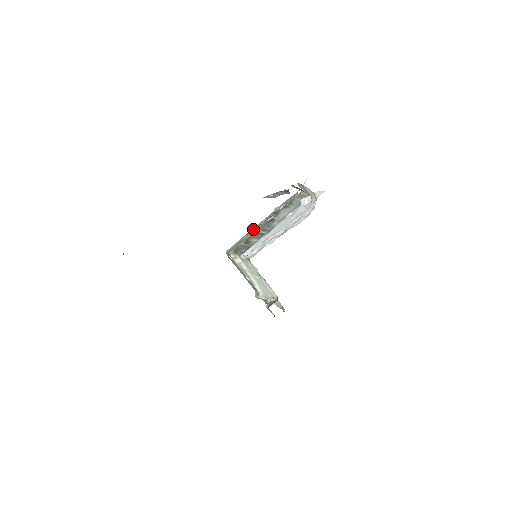
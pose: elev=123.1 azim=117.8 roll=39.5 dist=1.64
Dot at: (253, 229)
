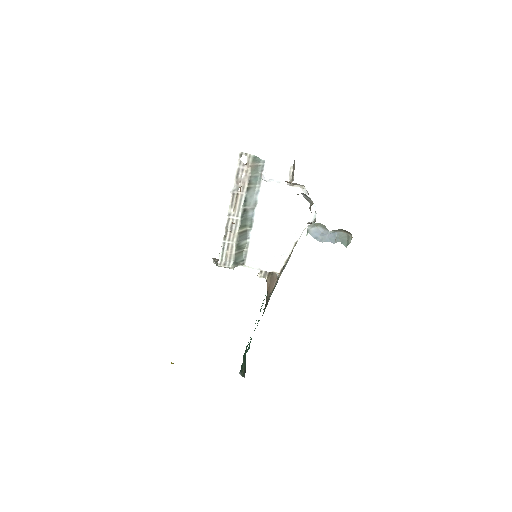
Dot at: (229, 228)
